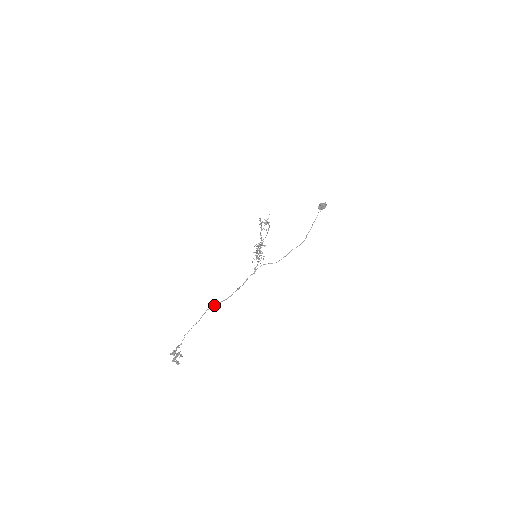
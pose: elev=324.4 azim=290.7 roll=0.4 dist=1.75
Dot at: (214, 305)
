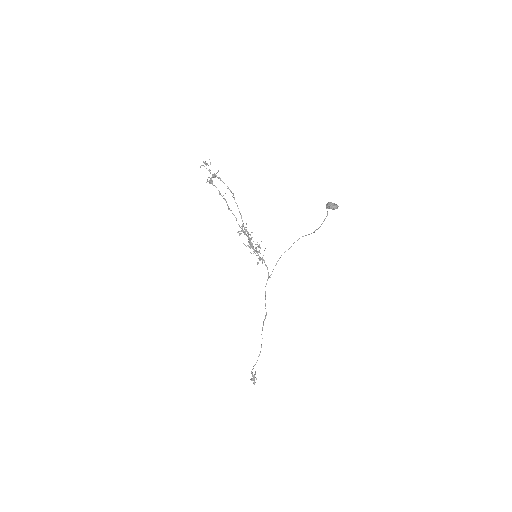
Dot at: occluded
